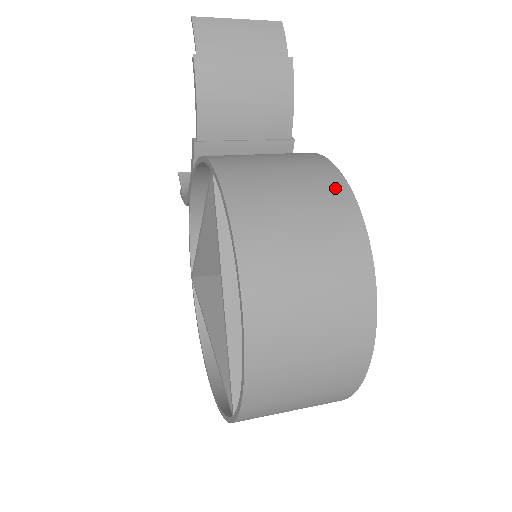
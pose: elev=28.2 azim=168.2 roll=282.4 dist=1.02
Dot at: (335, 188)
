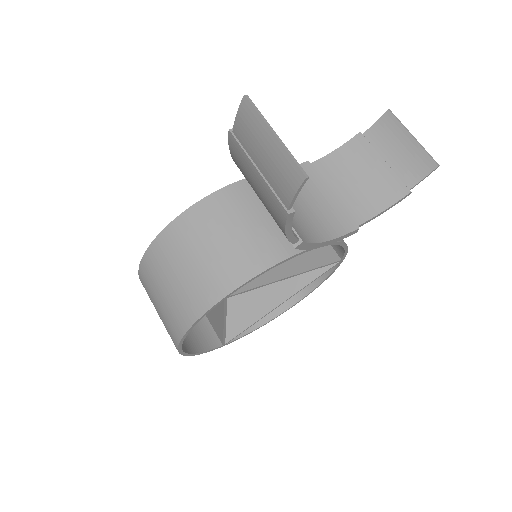
Dot at: (191, 309)
